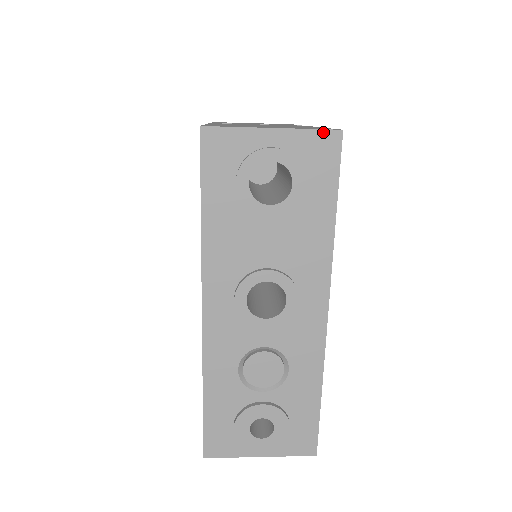
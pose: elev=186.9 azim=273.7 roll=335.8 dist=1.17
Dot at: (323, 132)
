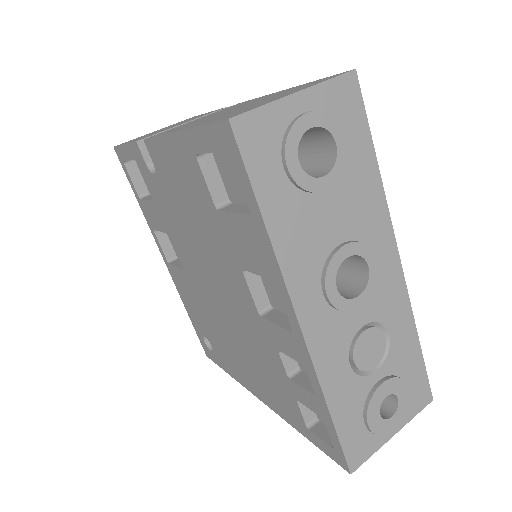
Dot at: (341, 78)
